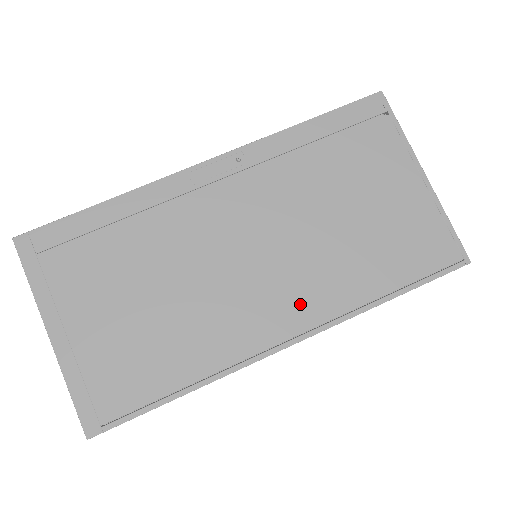
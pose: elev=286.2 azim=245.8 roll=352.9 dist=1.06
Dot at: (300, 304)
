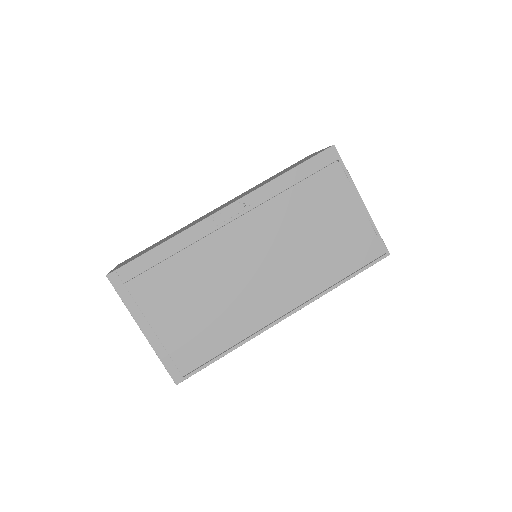
Dot at: (290, 293)
